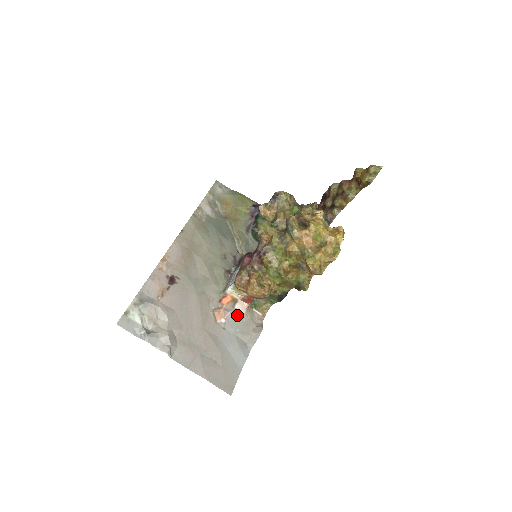
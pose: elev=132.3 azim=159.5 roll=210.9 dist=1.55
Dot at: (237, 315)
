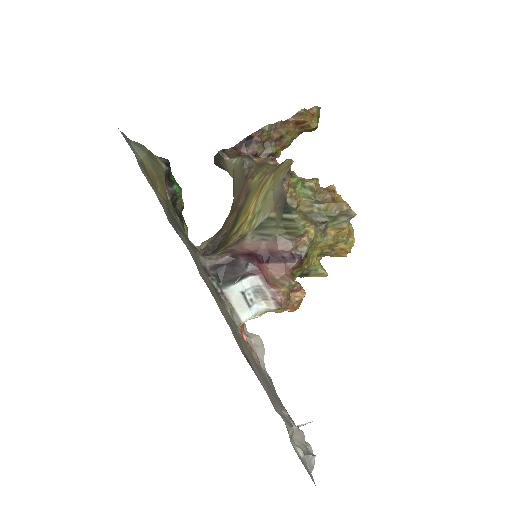
Dot at: occluded
